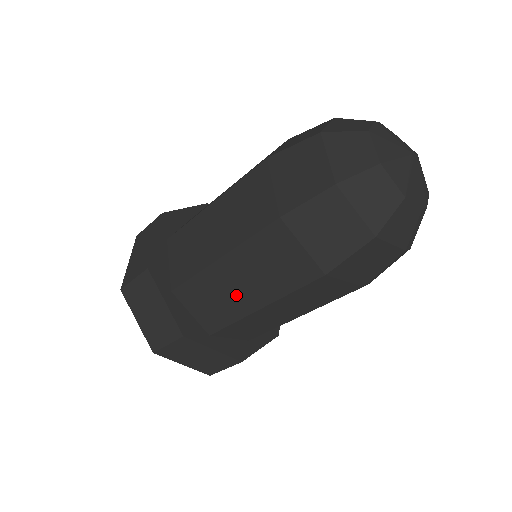
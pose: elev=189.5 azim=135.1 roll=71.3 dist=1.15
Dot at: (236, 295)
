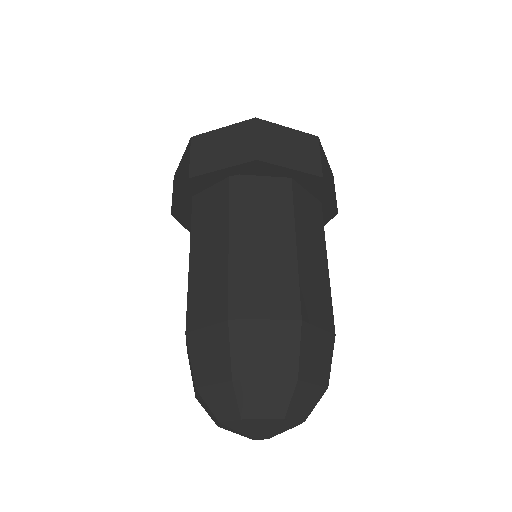
Dot at: occluded
